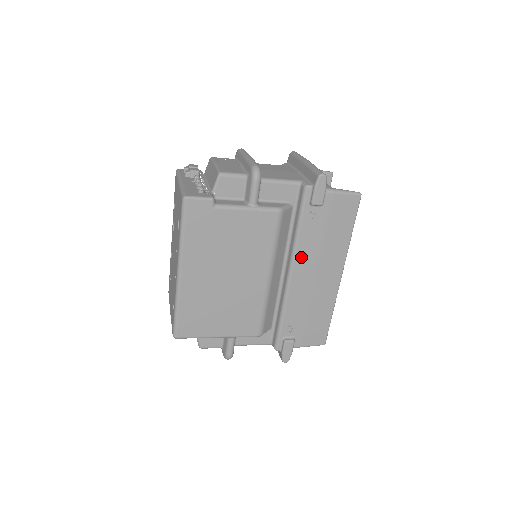
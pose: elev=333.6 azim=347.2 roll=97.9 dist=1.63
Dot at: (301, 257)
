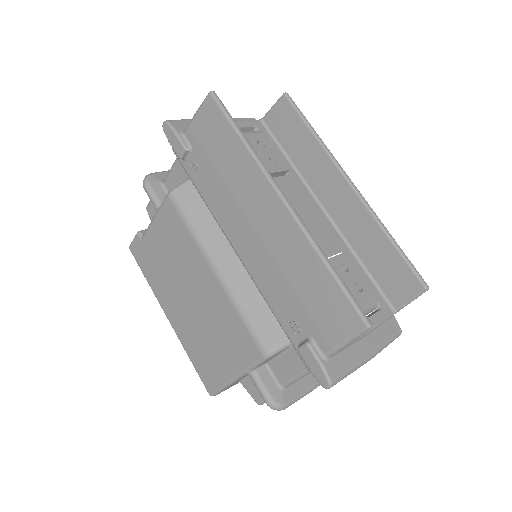
Dot at: (225, 221)
